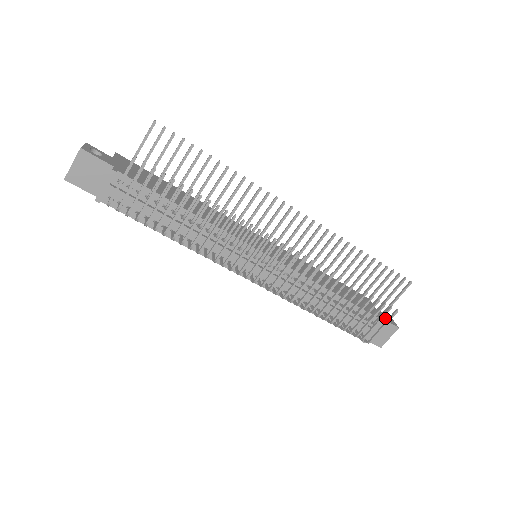
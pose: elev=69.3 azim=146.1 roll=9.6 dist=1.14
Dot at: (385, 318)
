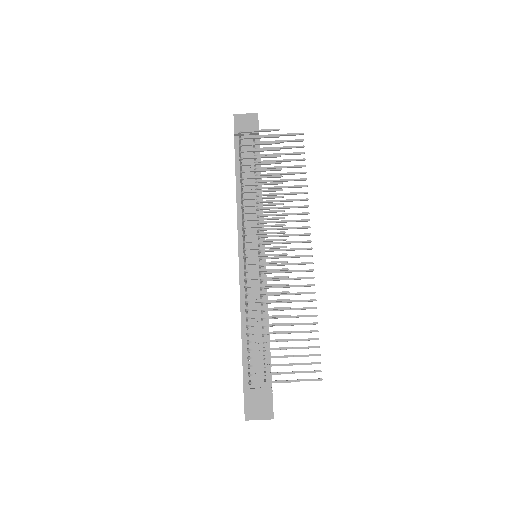
Dot at: occluded
